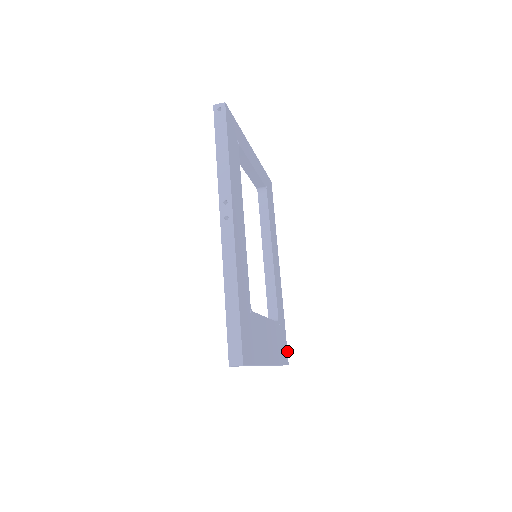
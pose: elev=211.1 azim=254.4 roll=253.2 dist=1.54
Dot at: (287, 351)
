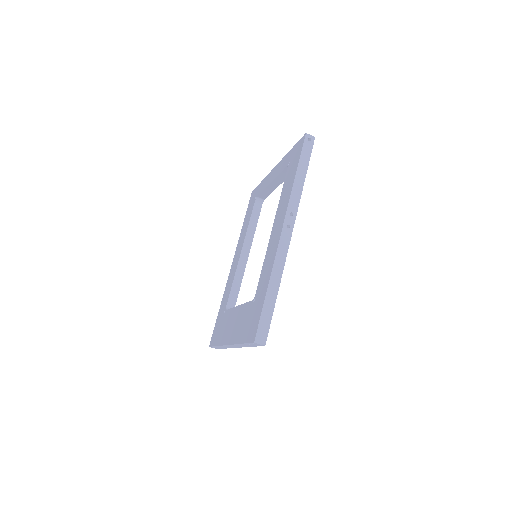
Dot at: occluded
